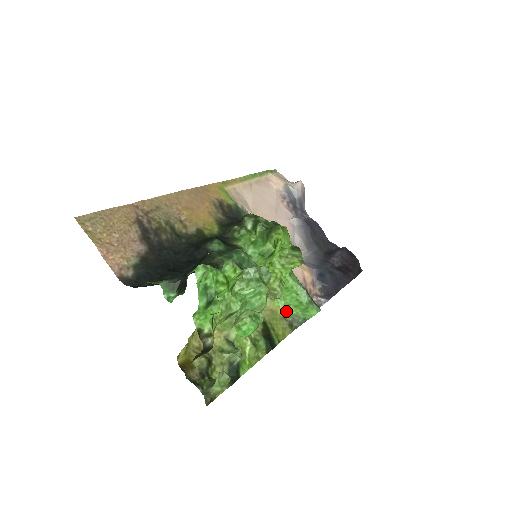
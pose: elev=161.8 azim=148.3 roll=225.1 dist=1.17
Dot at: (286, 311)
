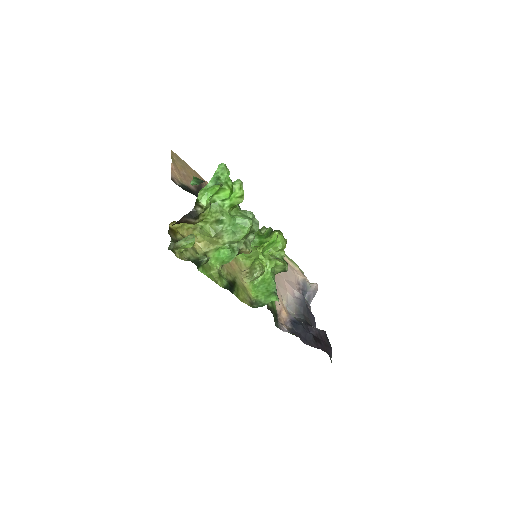
Dot at: (254, 296)
